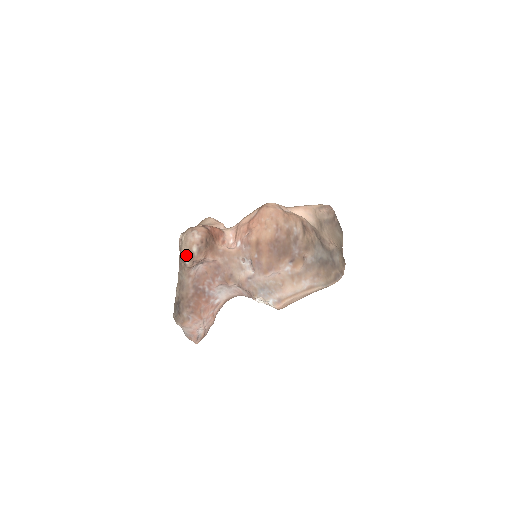
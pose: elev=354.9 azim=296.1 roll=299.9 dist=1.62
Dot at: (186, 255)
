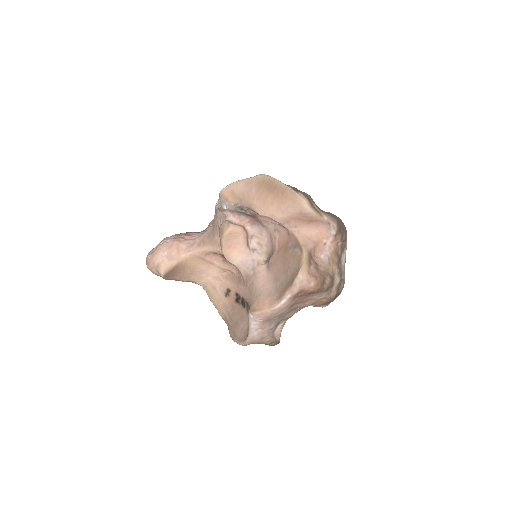
Dot at: occluded
